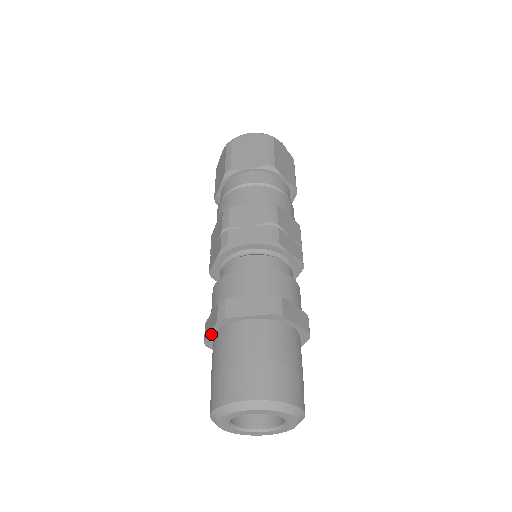
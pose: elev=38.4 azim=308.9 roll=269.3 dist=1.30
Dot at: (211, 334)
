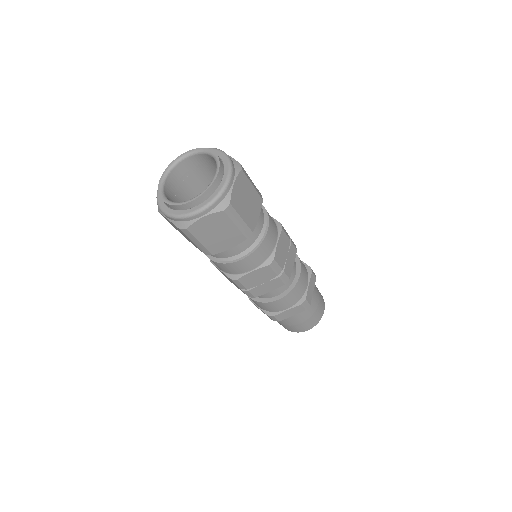
Dot at: occluded
